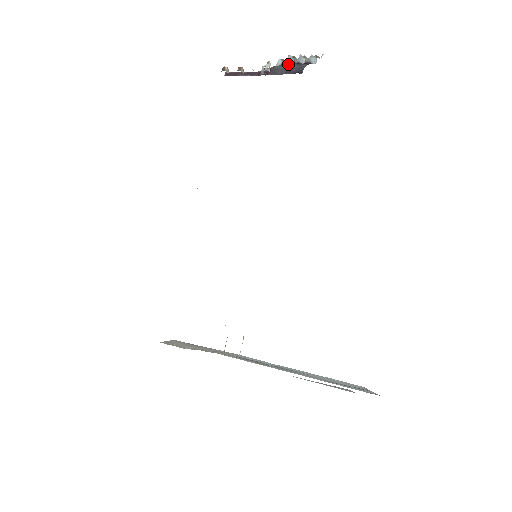
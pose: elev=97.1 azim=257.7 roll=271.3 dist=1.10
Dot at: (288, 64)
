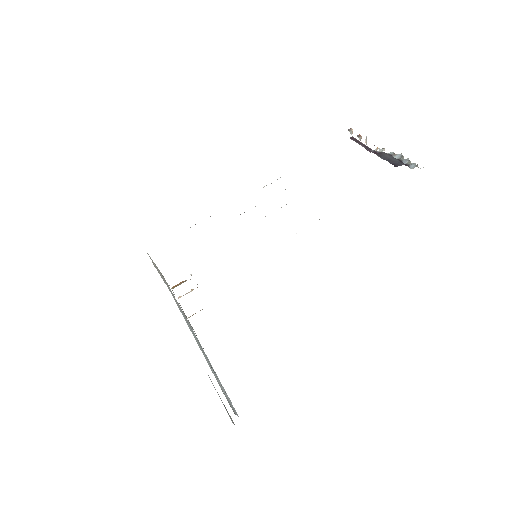
Dot at: (394, 157)
